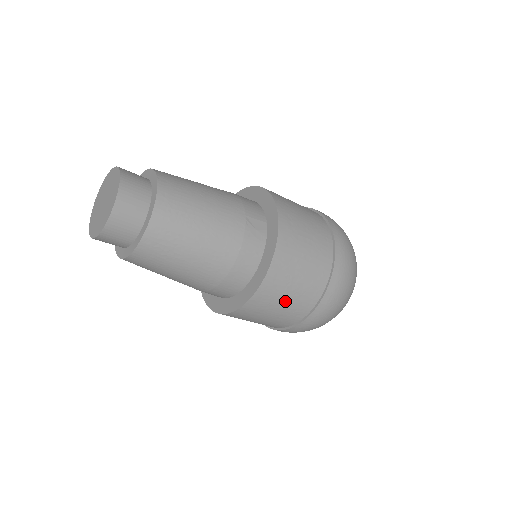
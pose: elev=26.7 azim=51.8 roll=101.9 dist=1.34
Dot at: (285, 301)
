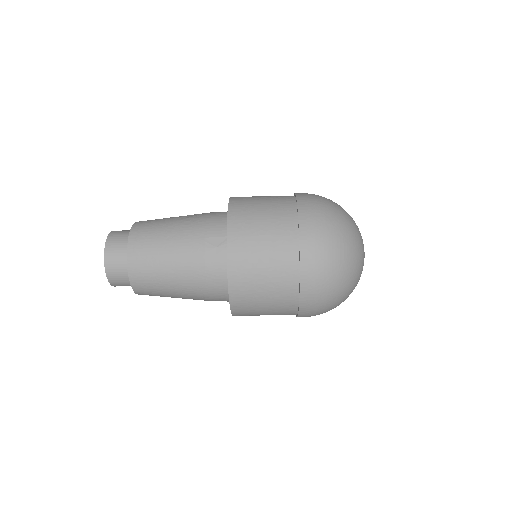
Dot at: (264, 300)
